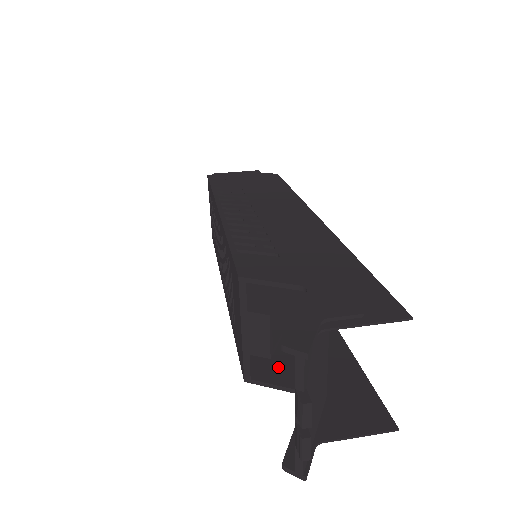
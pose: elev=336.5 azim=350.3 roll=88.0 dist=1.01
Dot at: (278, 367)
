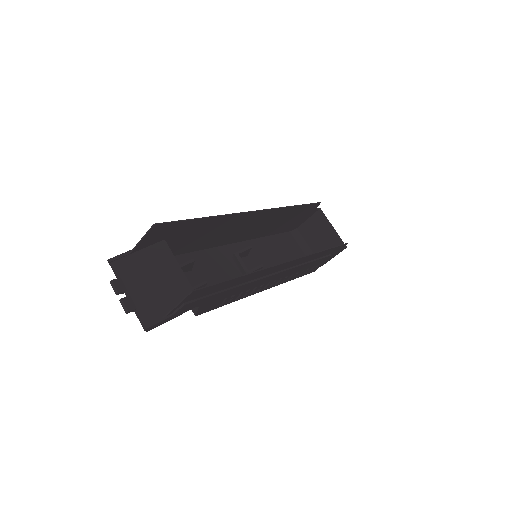
Dot at: occluded
